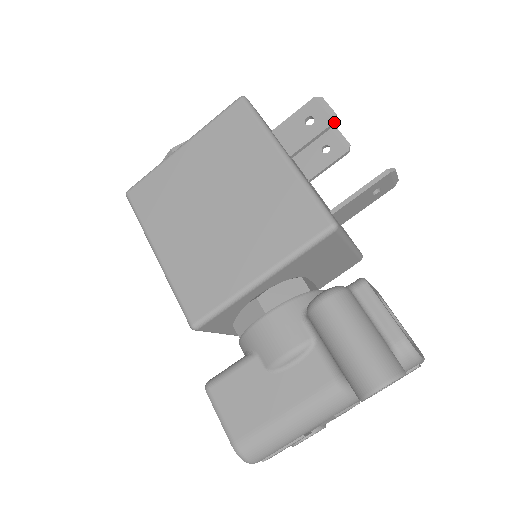
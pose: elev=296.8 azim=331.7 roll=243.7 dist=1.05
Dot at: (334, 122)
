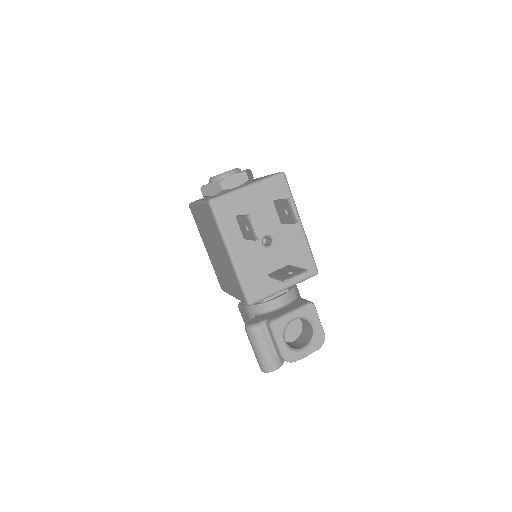
Dot at: (255, 240)
